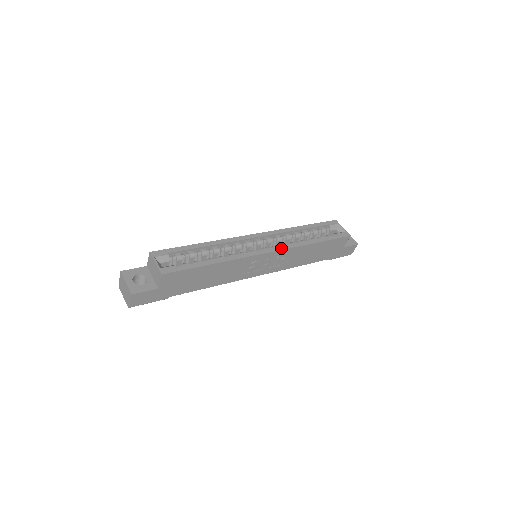
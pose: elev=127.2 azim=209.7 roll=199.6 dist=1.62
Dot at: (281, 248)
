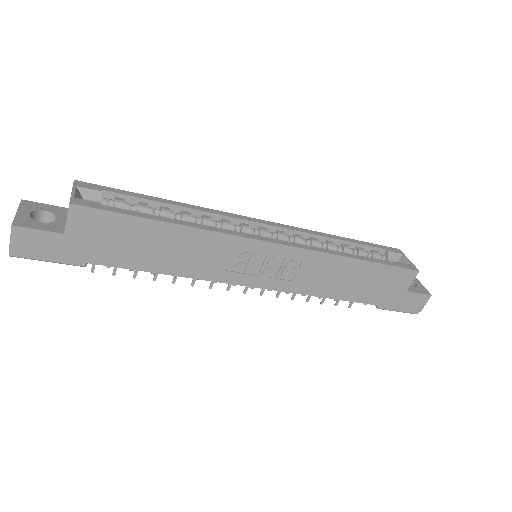
Dot at: (296, 245)
